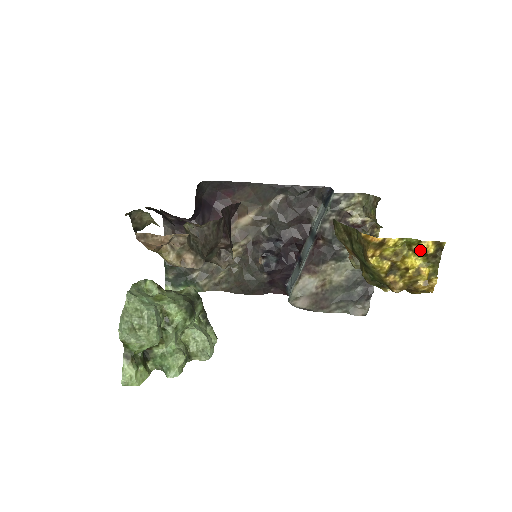
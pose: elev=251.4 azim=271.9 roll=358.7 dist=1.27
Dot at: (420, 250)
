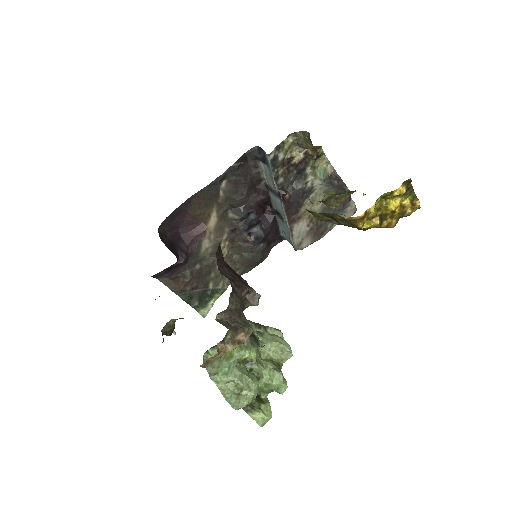
Dot at: (395, 196)
